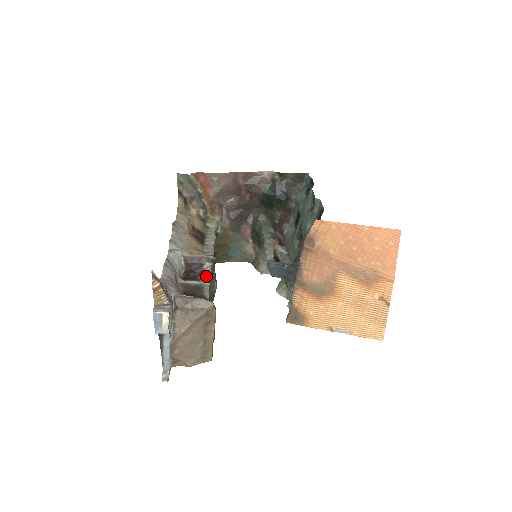
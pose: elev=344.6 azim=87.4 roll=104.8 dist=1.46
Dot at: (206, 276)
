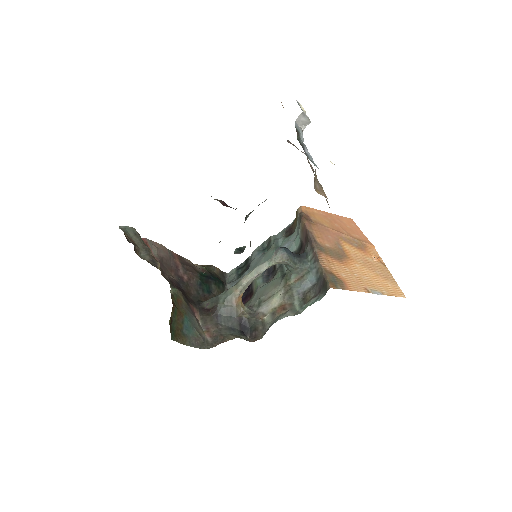
Dot at: occluded
